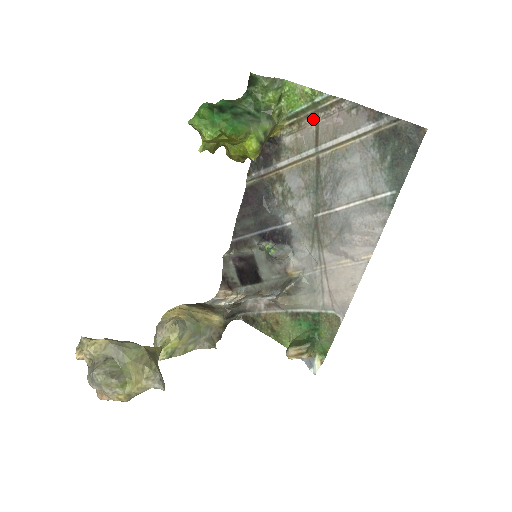
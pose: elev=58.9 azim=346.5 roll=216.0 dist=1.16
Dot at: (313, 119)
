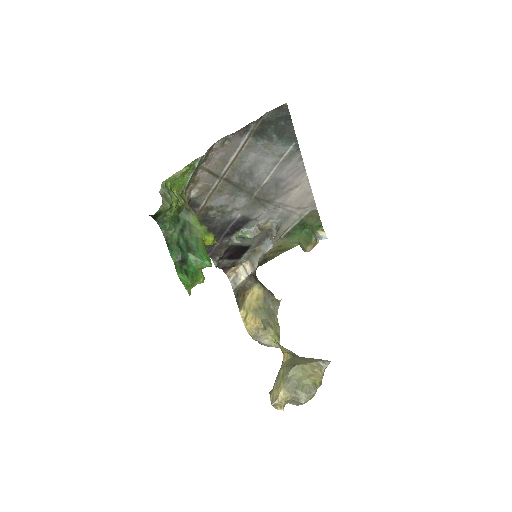
Dot at: (200, 171)
